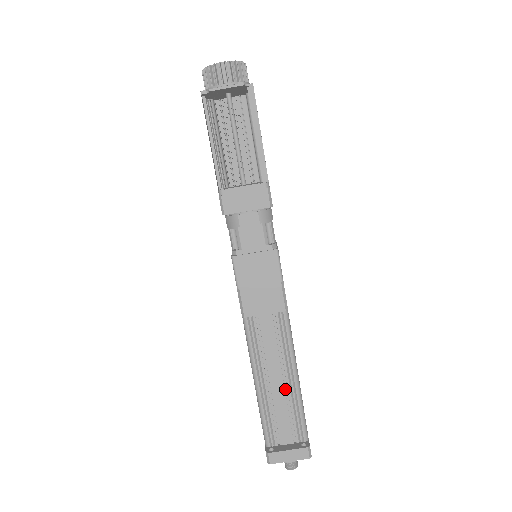
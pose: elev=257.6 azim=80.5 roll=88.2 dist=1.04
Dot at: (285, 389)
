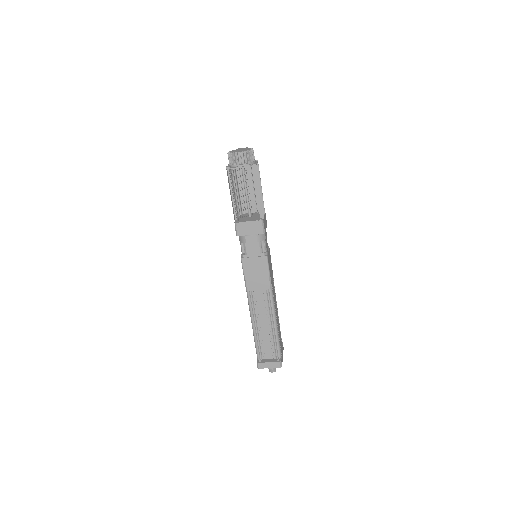
Dot at: (269, 330)
